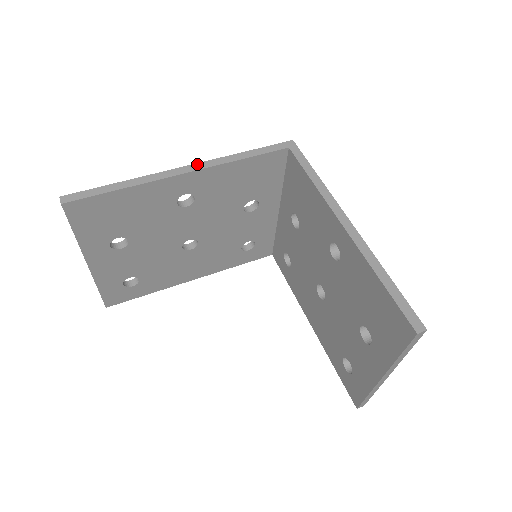
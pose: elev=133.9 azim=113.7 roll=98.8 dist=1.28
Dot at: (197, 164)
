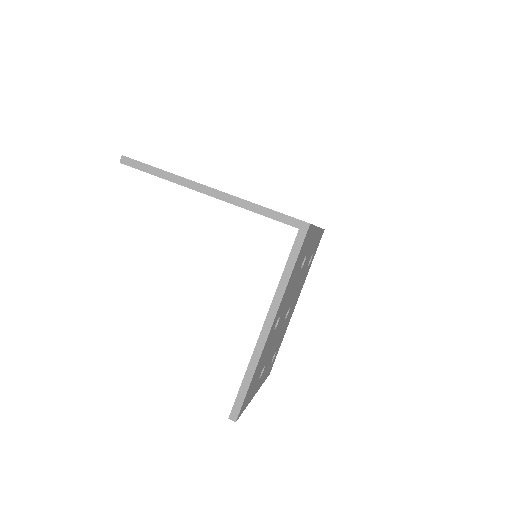
Dot at: (221, 192)
